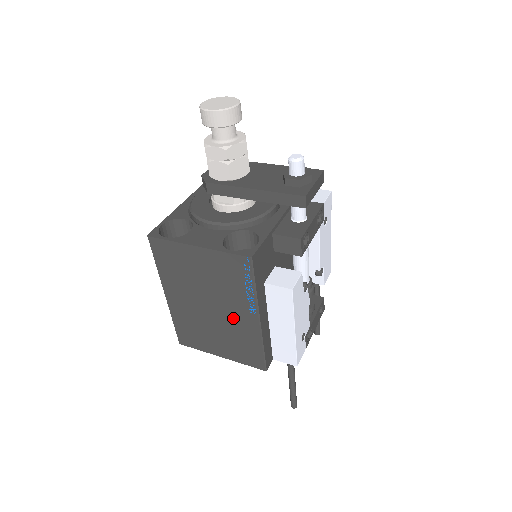
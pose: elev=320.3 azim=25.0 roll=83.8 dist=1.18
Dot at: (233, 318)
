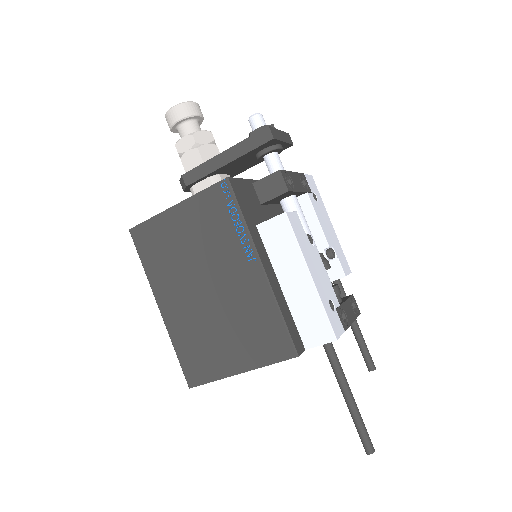
Dot at: (235, 286)
